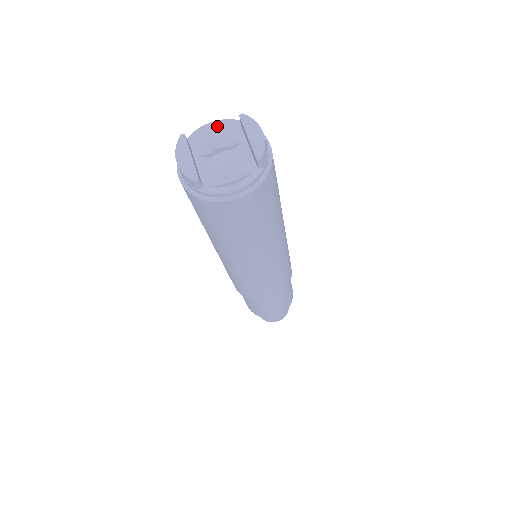
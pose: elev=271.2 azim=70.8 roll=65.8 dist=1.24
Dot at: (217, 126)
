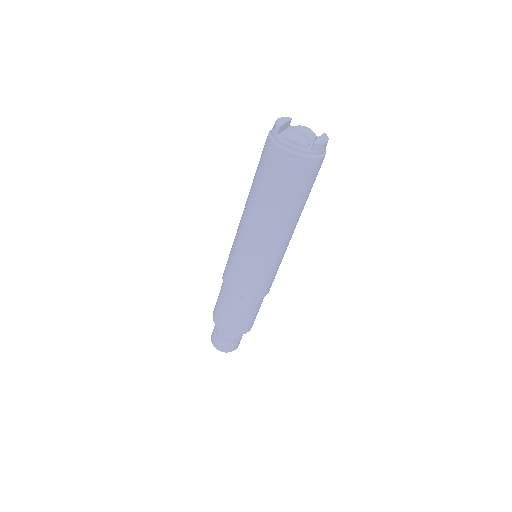
Dot at: (309, 128)
